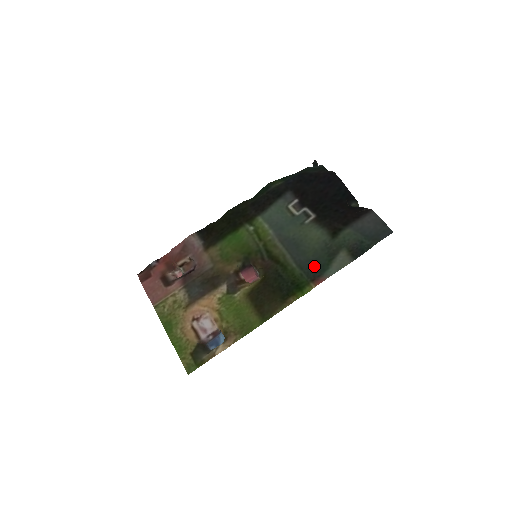
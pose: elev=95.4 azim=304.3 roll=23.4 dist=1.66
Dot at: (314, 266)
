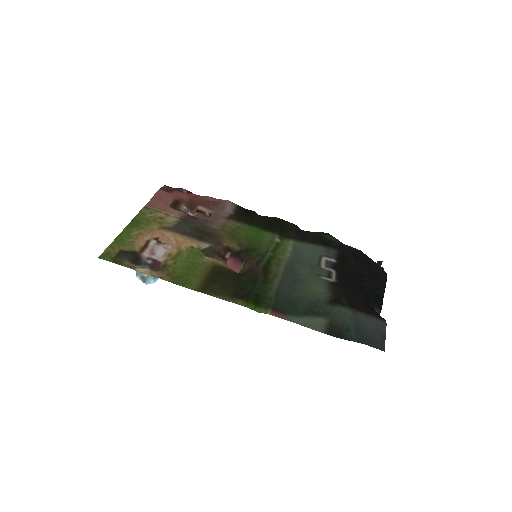
Dot at: (289, 304)
